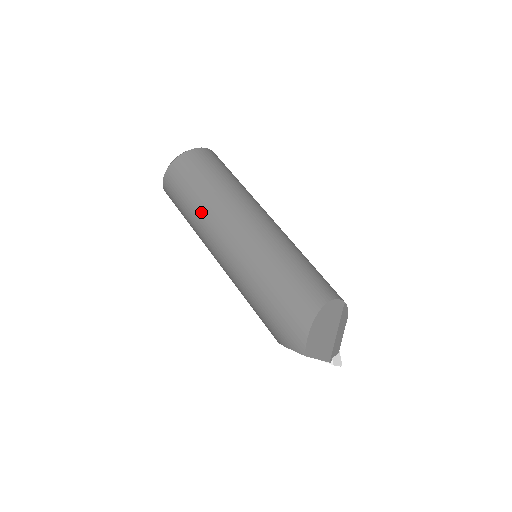
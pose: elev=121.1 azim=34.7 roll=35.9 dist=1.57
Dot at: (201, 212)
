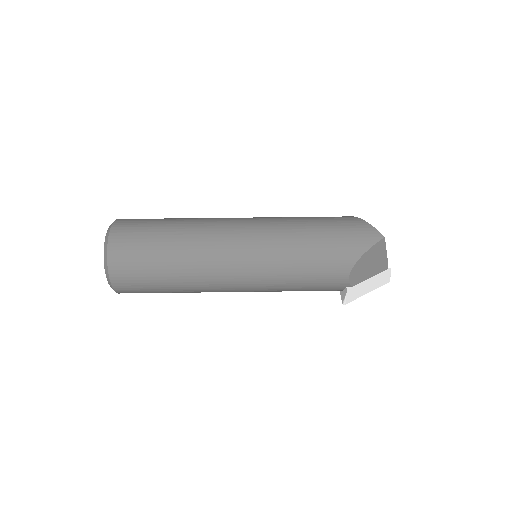
Dot at: (188, 232)
